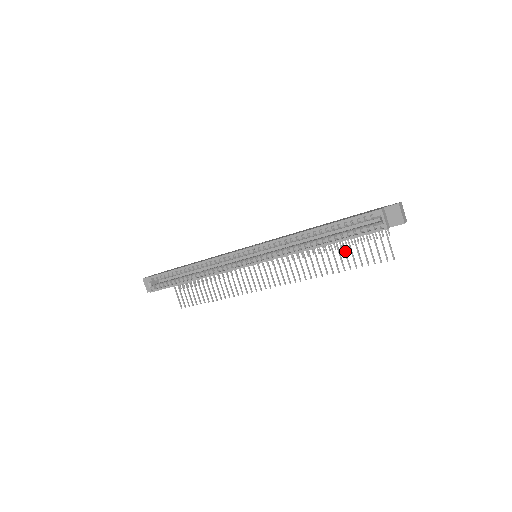
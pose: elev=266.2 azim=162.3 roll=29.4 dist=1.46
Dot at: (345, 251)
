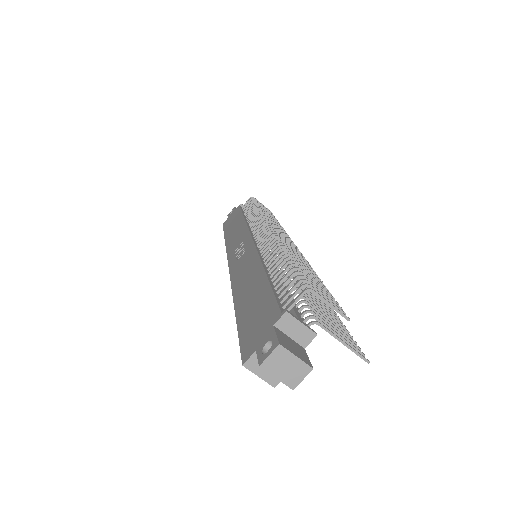
Dot at: occluded
